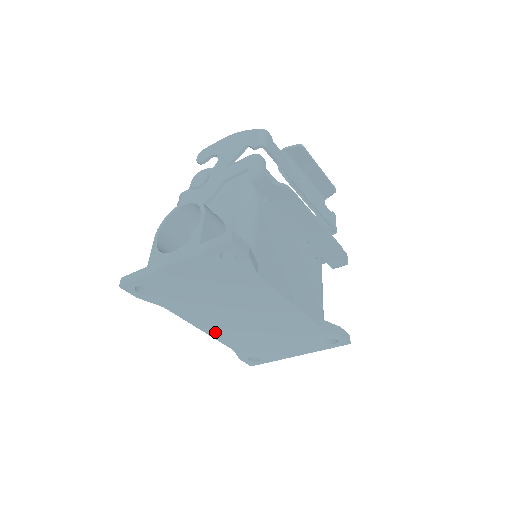
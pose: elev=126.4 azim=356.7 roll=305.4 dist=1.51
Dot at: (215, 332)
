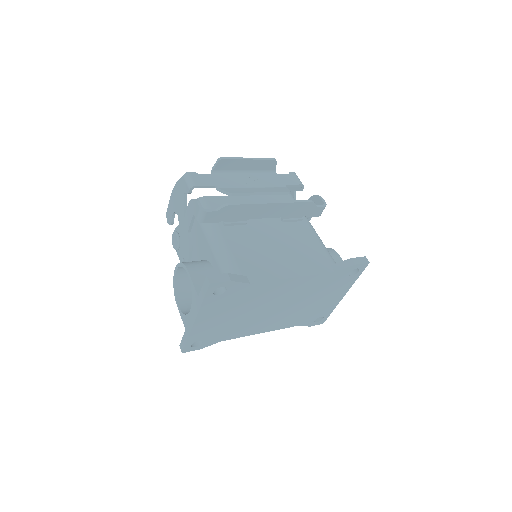
Dot at: (271, 327)
